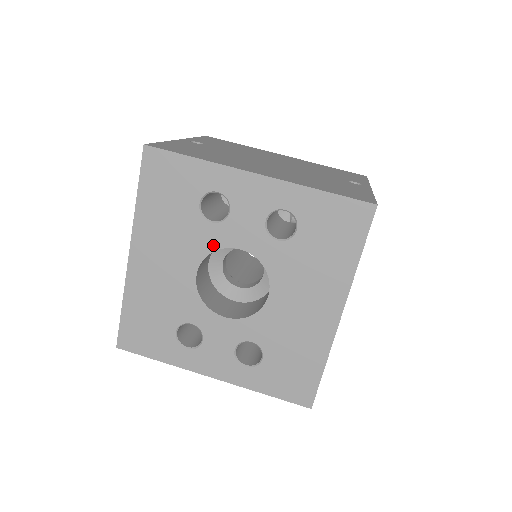
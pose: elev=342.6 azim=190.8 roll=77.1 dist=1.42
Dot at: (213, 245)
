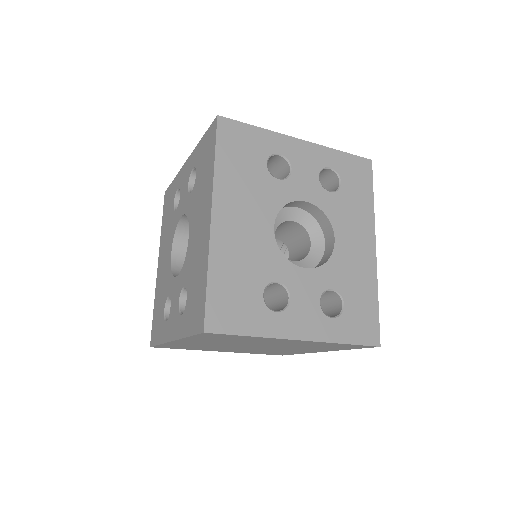
Dot at: (176, 225)
